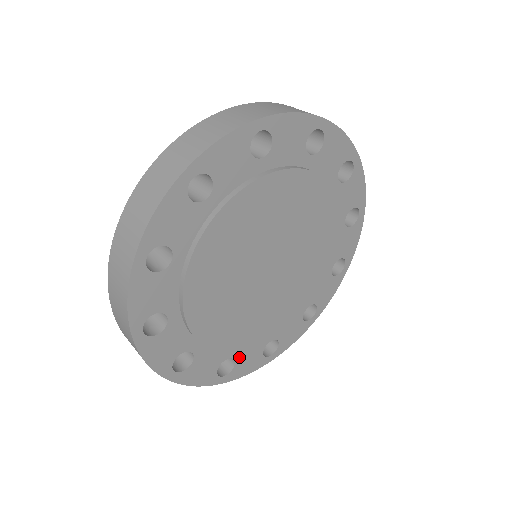
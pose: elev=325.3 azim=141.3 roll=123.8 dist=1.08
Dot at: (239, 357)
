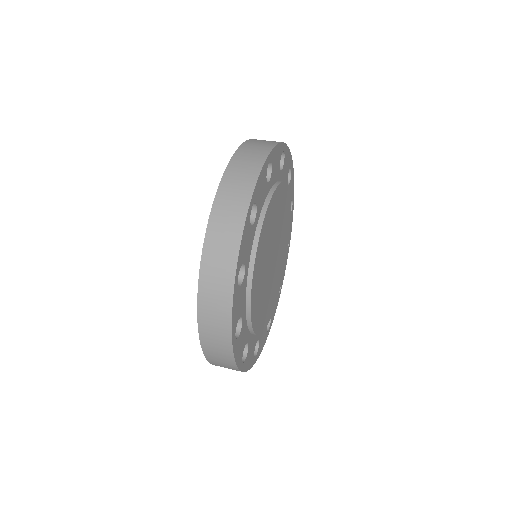
Dot at: (260, 337)
